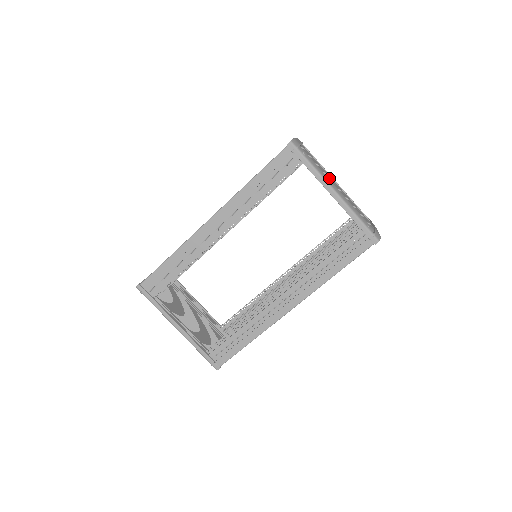
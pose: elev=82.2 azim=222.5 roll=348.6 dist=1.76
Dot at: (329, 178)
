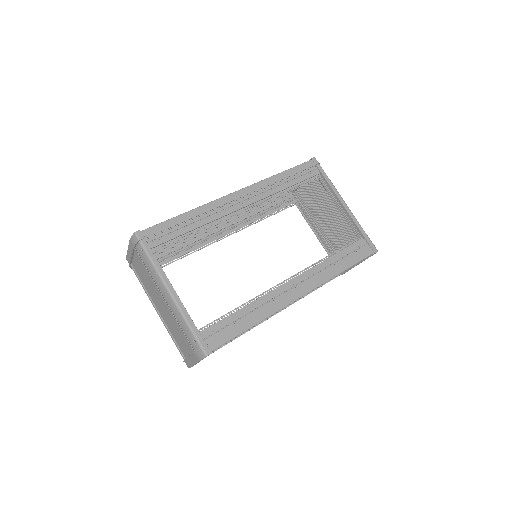
Dot at: occluded
